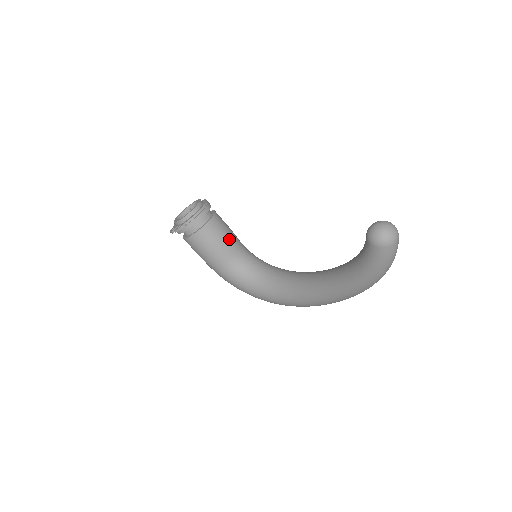
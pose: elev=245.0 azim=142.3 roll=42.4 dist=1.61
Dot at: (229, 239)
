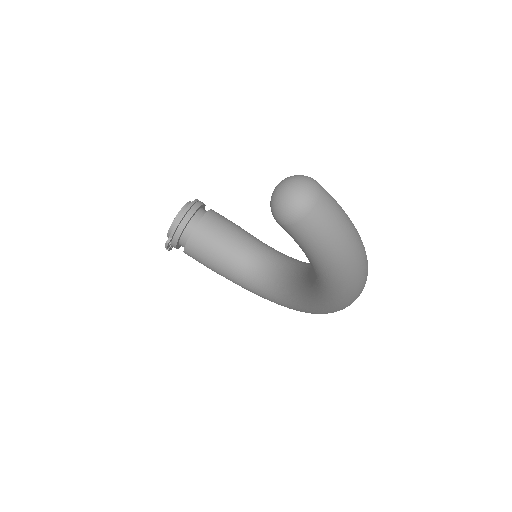
Dot at: (229, 241)
